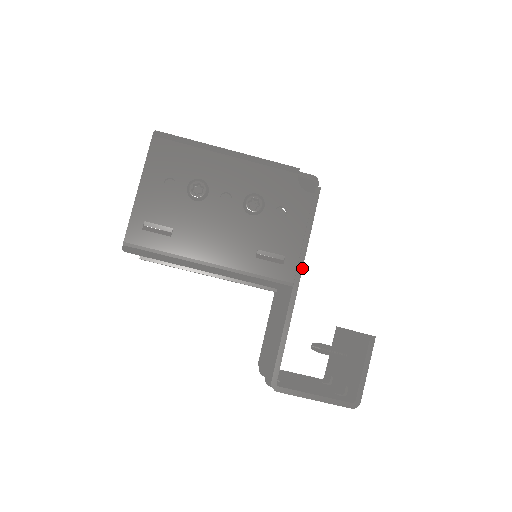
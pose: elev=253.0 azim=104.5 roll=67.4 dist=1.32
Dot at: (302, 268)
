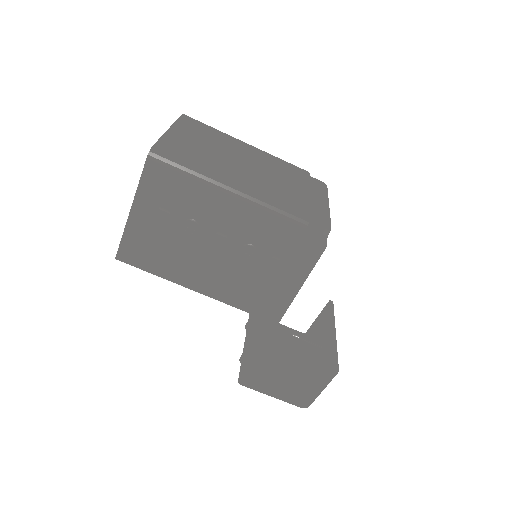
Dot at: occluded
